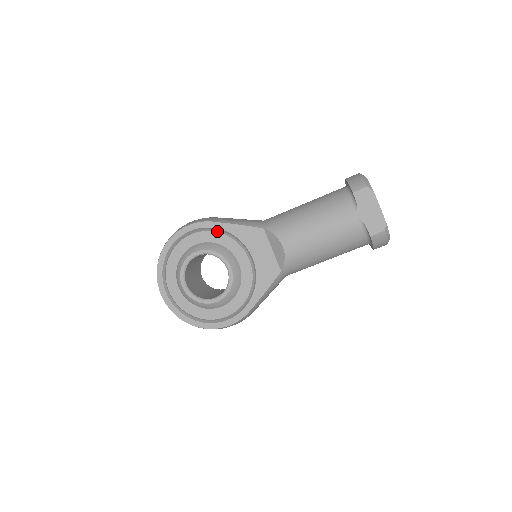
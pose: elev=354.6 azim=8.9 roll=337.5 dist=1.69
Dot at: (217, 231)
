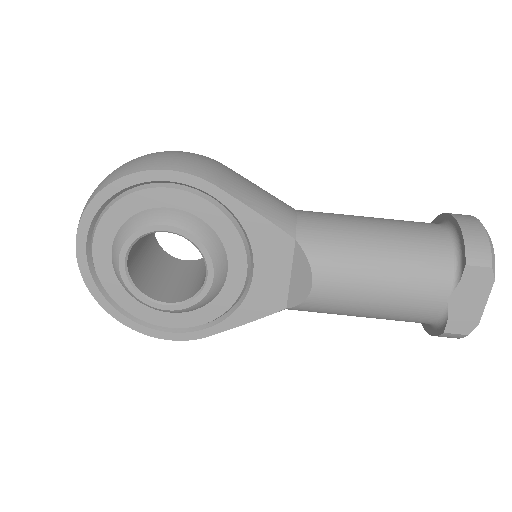
Dot at: (217, 204)
